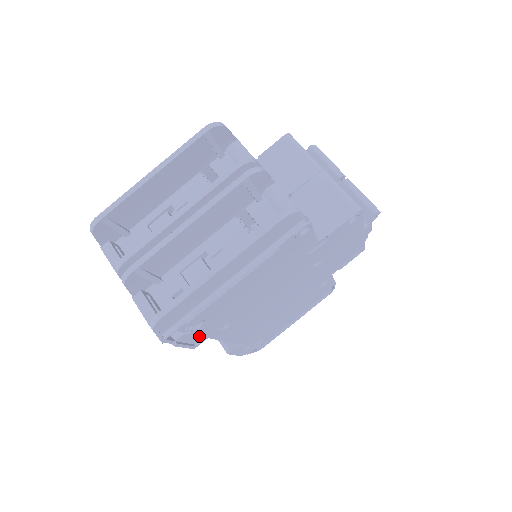
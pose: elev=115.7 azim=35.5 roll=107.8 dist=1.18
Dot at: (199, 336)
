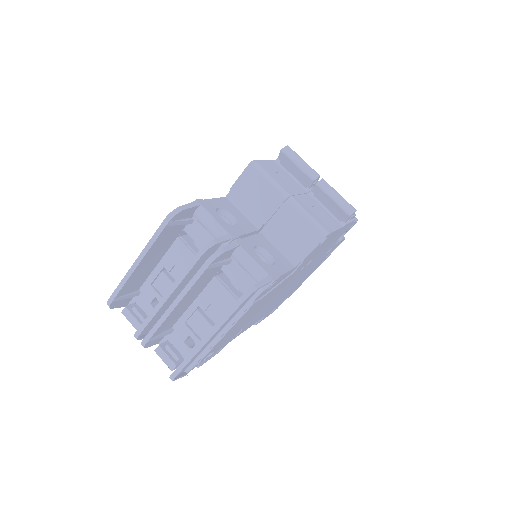
Dot at: occluded
